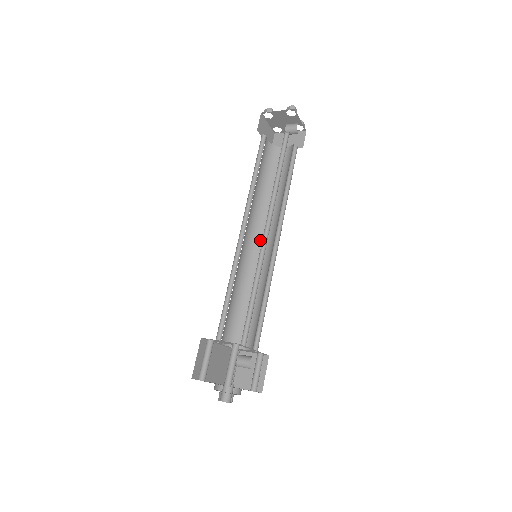
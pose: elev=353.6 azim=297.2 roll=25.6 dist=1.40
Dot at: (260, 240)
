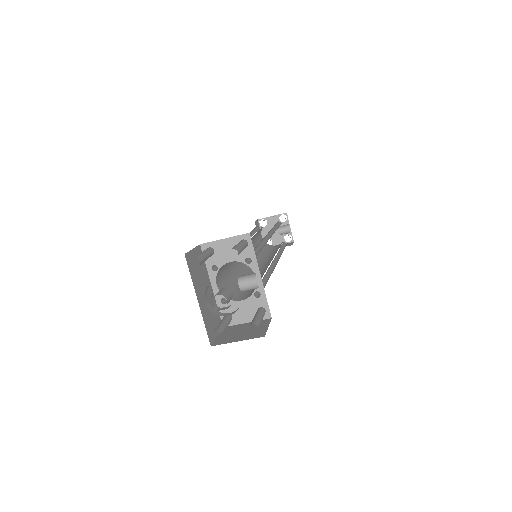
Dot at: occluded
